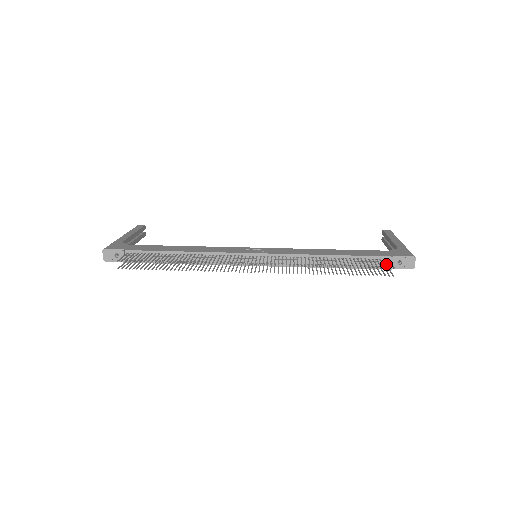
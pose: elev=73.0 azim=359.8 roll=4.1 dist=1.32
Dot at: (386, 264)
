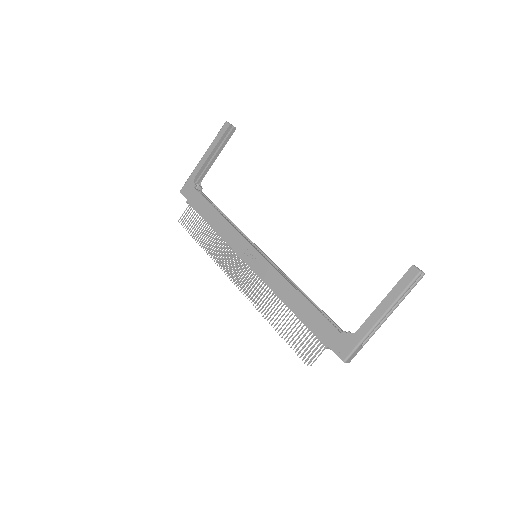
Dot at: occluded
